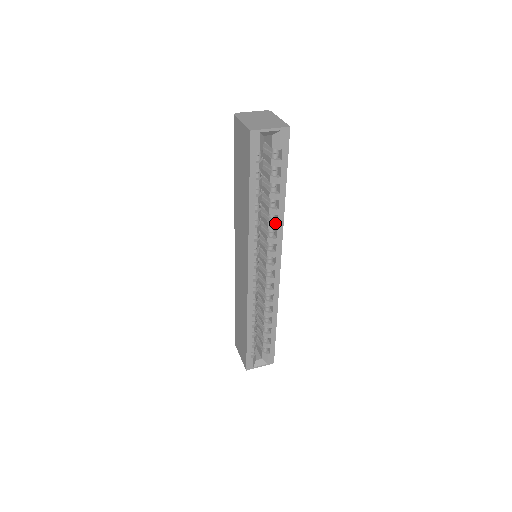
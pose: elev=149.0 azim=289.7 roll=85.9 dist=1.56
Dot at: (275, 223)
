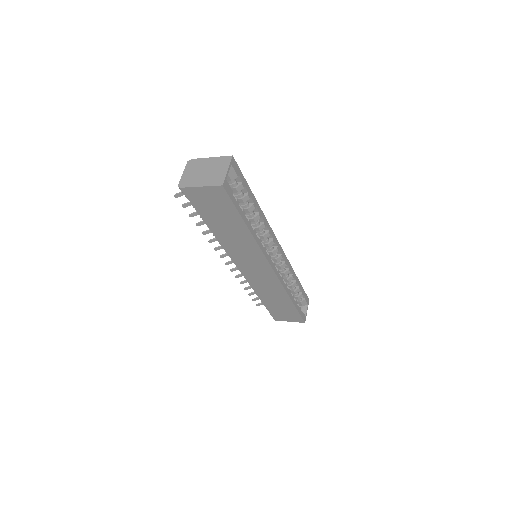
Dot at: (262, 223)
